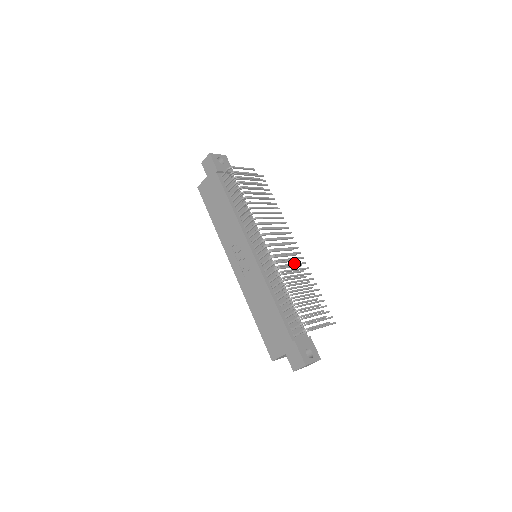
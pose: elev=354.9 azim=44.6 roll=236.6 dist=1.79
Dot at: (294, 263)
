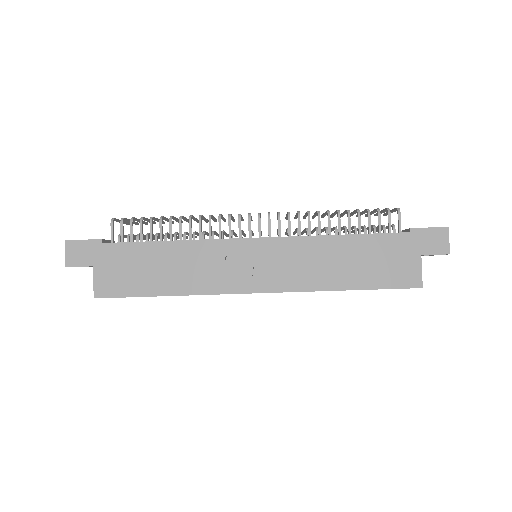
Dot at: occluded
